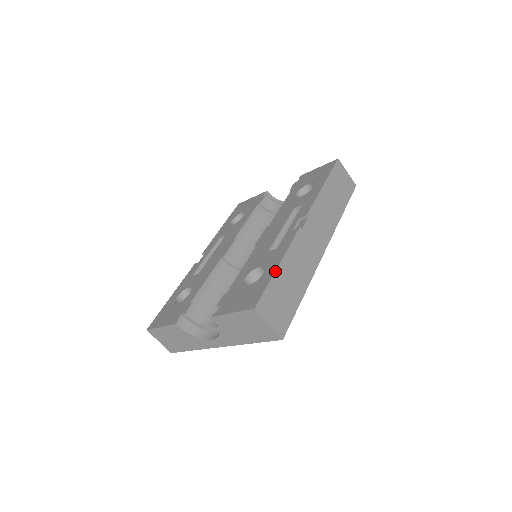
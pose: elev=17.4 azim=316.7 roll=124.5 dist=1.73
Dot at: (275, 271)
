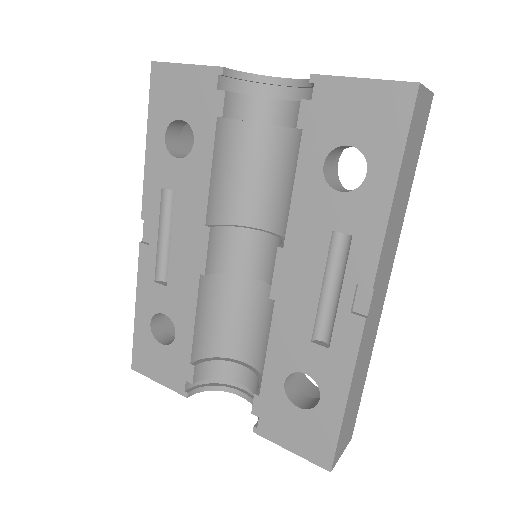
Dot at: (344, 413)
